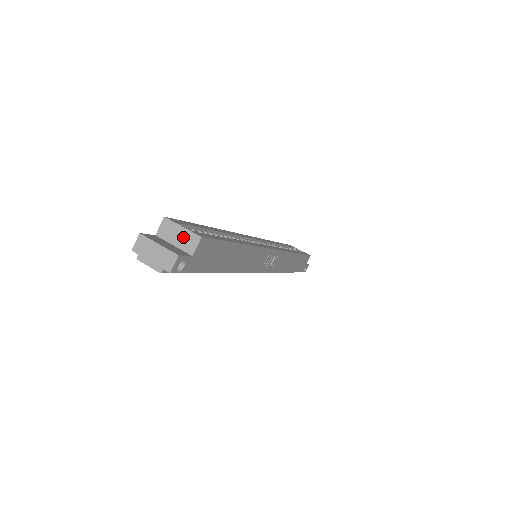
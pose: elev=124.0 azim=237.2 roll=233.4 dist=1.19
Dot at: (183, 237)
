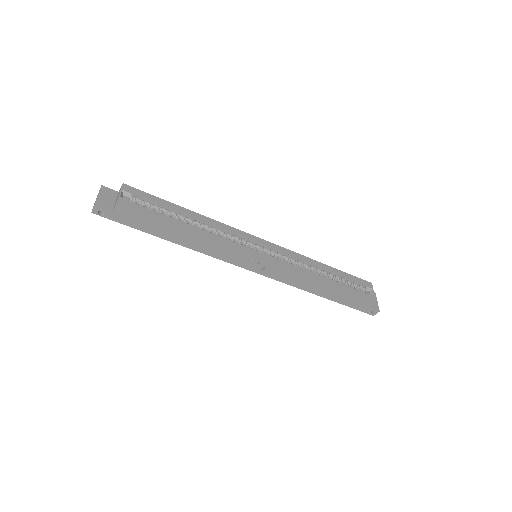
Dot at: (117, 199)
